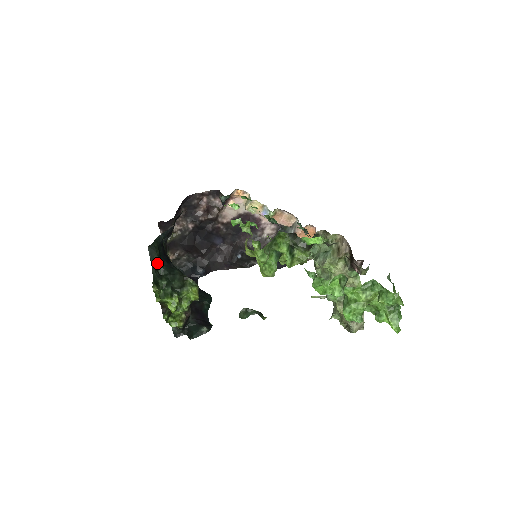
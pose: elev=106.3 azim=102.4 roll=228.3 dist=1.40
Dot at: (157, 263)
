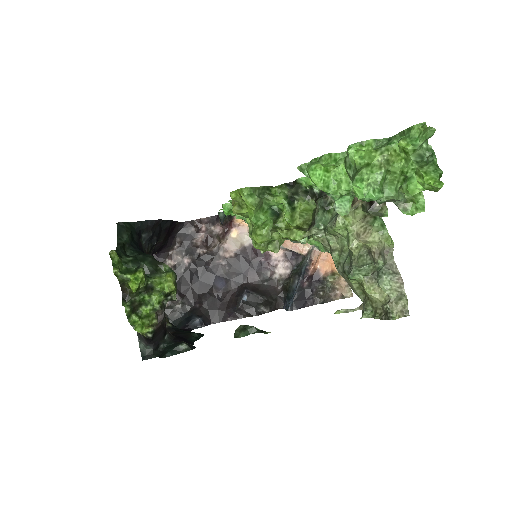
Dot at: (126, 244)
